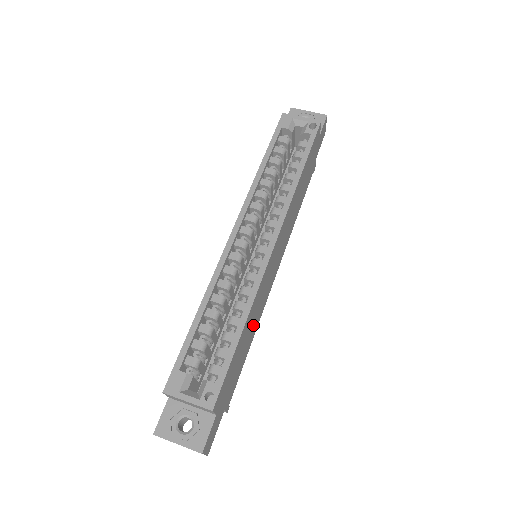
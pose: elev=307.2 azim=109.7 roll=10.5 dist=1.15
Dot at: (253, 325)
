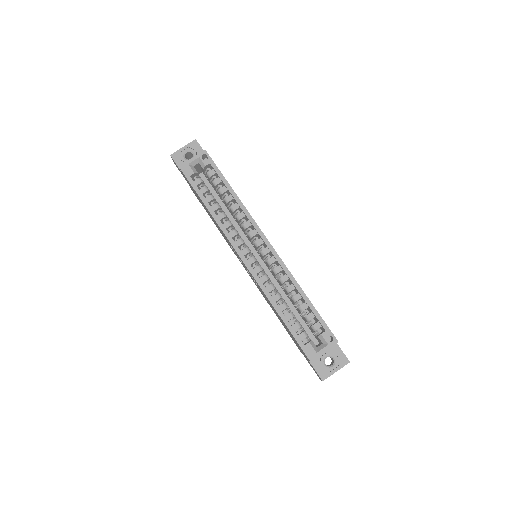
Dot at: occluded
